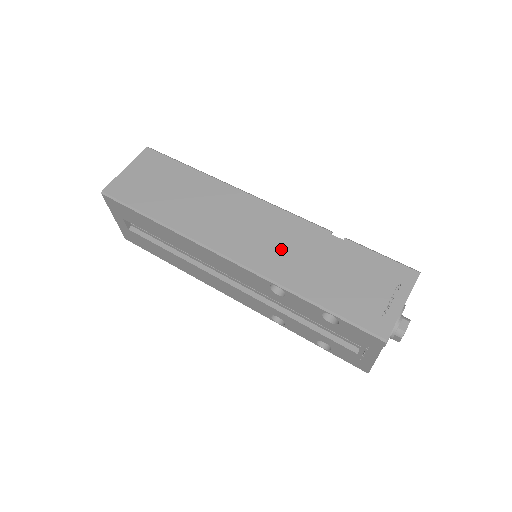
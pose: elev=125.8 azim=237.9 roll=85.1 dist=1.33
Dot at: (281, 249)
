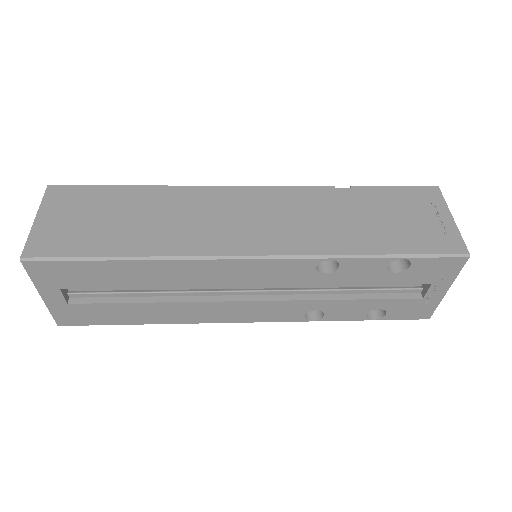
Dot at: (302, 222)
